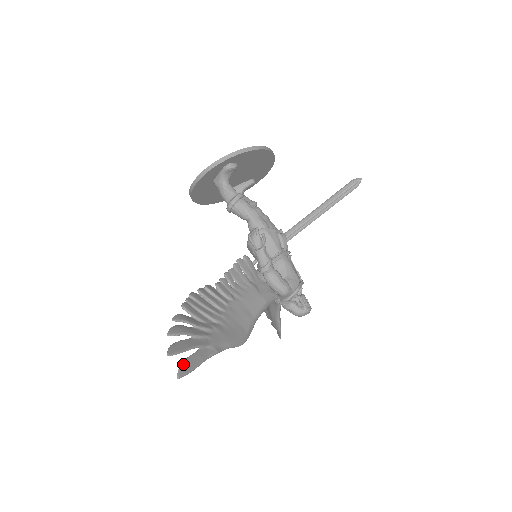
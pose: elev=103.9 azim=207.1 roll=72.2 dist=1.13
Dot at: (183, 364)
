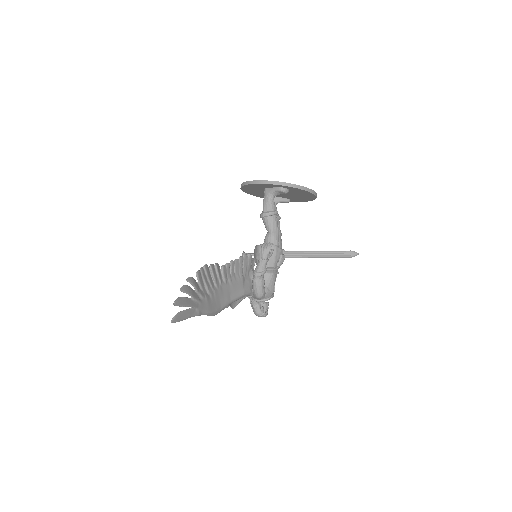
Dot at: (178, 314)
